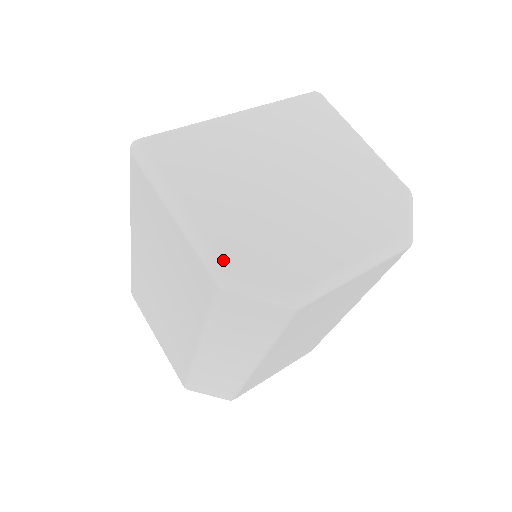
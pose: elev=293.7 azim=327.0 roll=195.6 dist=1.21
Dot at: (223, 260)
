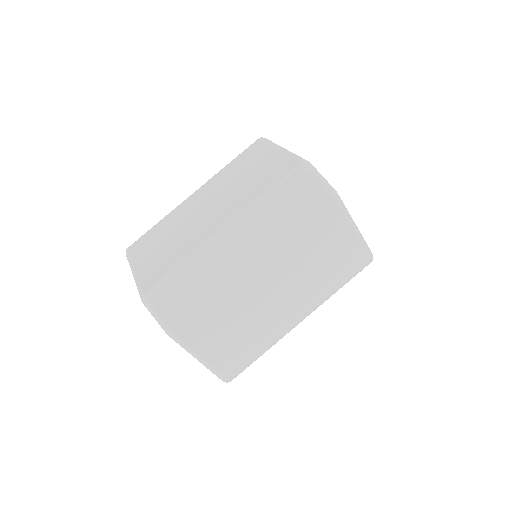
Dot at: occluded
